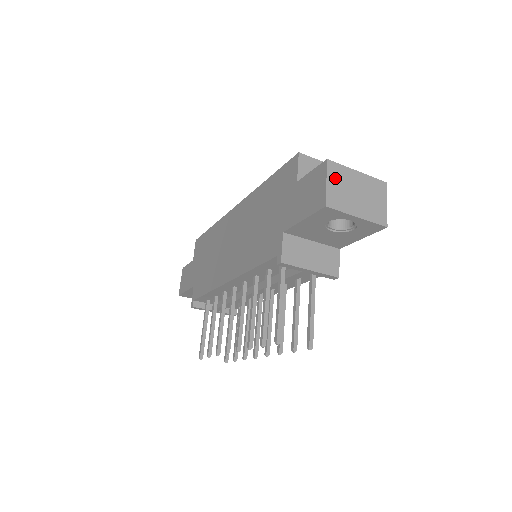
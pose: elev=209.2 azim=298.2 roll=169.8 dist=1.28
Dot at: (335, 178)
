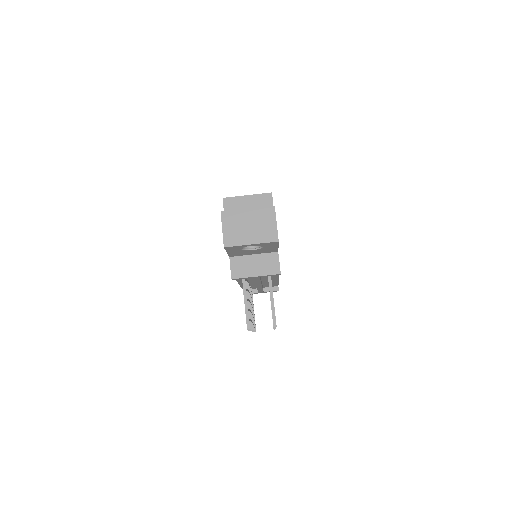
Dot at: (229, 223)
